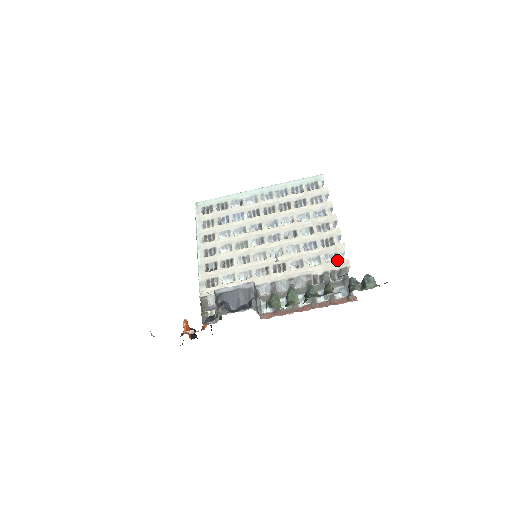
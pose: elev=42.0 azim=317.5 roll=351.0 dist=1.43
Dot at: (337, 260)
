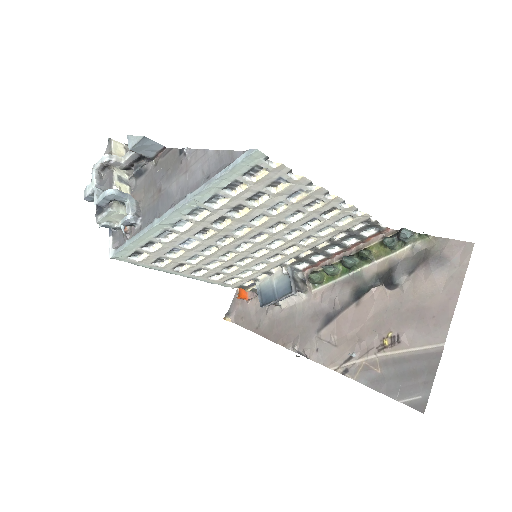
Dot at: (353, 220)
